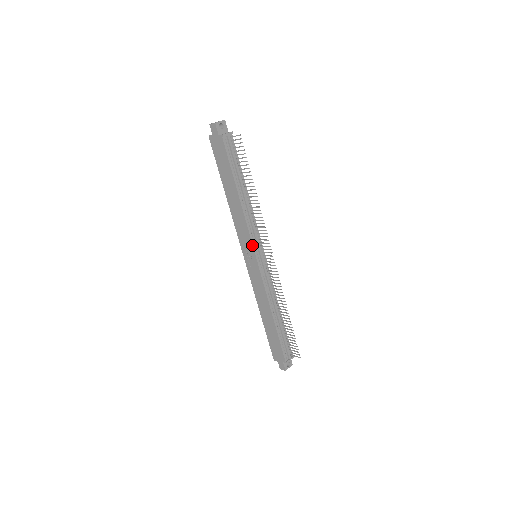
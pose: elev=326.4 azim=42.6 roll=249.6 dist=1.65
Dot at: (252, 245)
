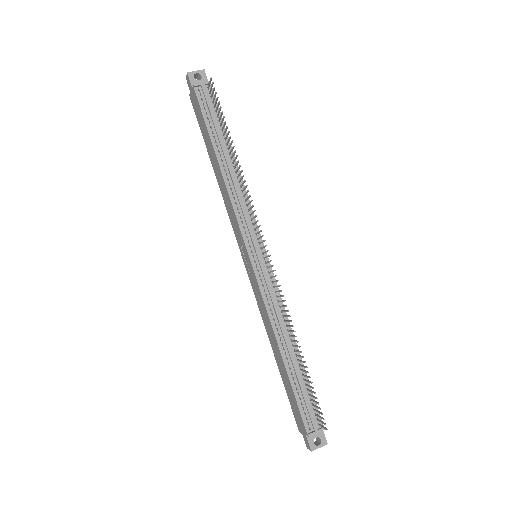
Dot at: (242, 236)
